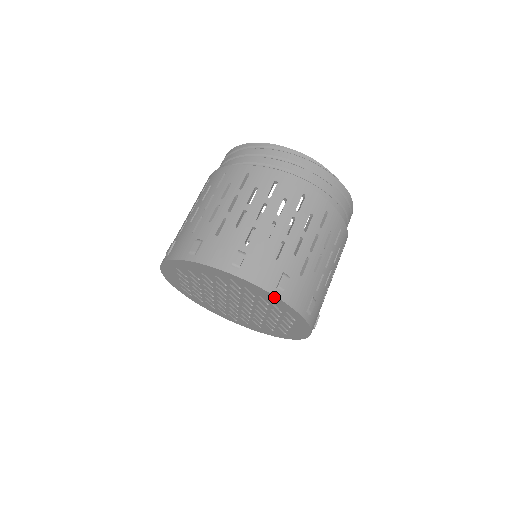
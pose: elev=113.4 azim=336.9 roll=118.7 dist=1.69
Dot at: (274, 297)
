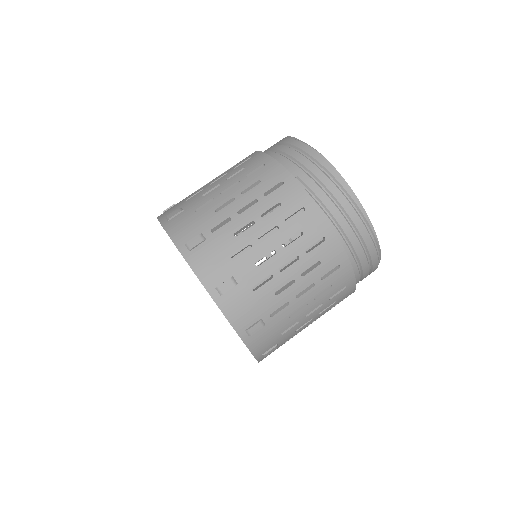
Dot at: occluded
